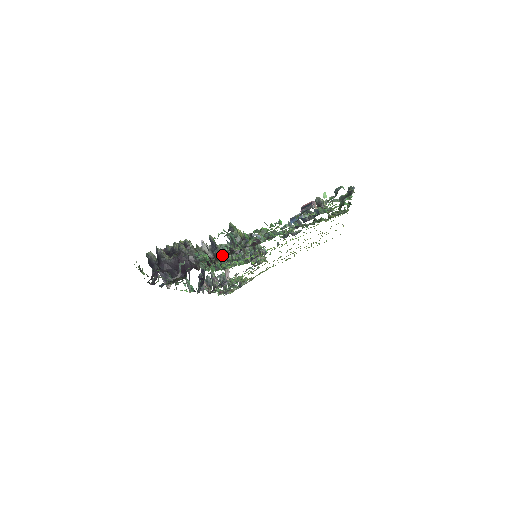
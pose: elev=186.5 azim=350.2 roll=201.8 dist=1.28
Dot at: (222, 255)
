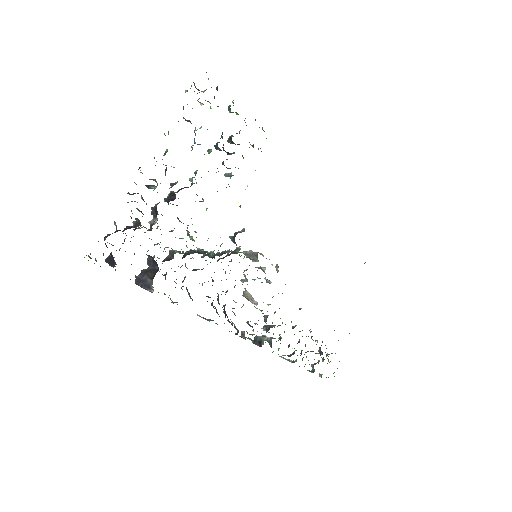
Dot at: occluded
